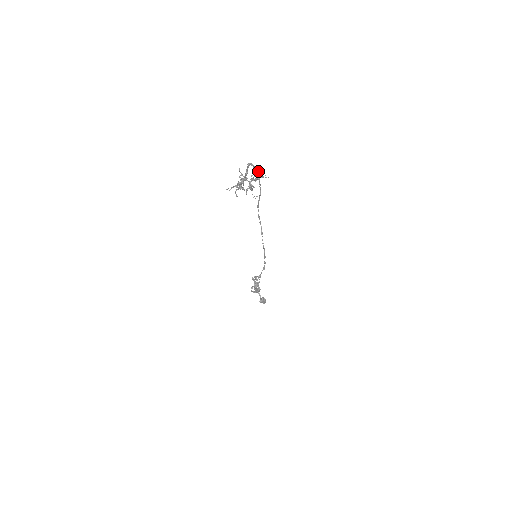
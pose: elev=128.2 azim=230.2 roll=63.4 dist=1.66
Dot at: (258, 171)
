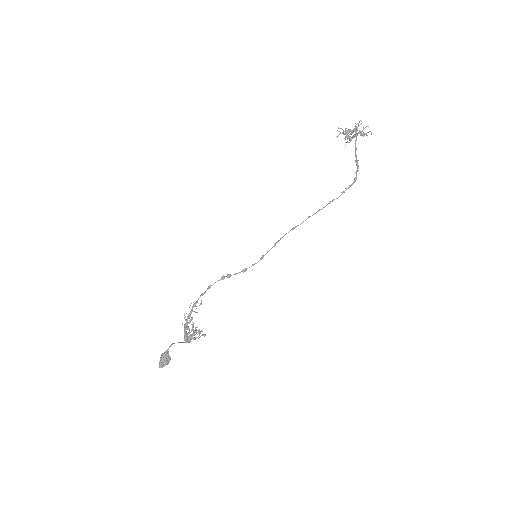
Dot at: occluded
